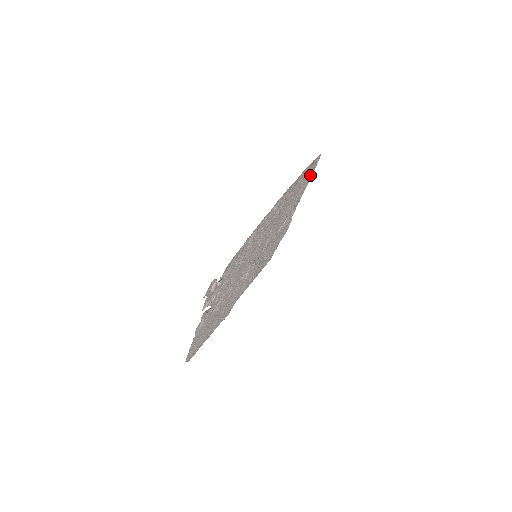
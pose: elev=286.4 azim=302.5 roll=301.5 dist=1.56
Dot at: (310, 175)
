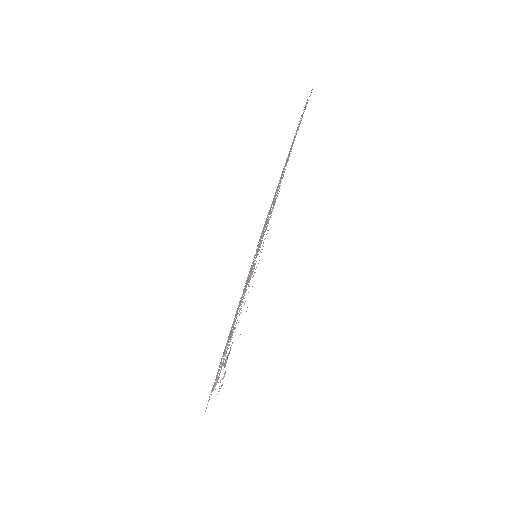
Dot at: occluded
